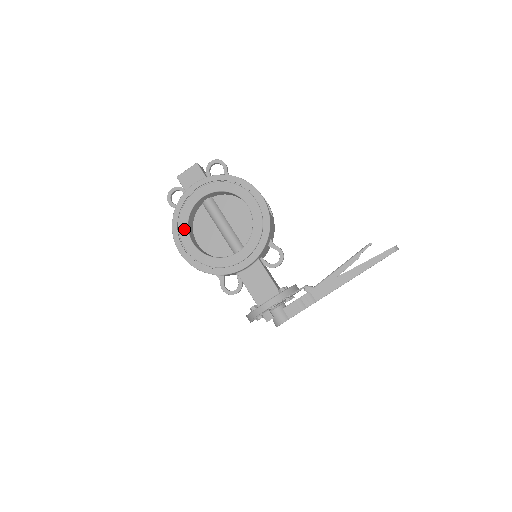
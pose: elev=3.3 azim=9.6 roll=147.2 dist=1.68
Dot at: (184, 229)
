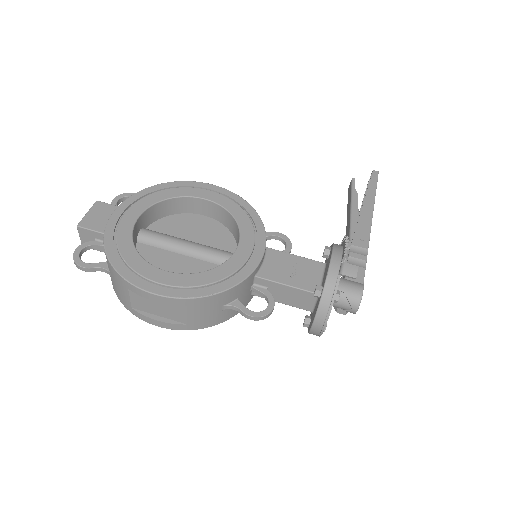
Dot at: (139, 263)
